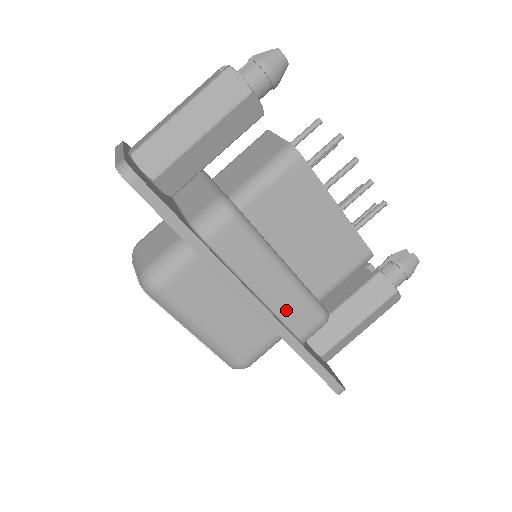
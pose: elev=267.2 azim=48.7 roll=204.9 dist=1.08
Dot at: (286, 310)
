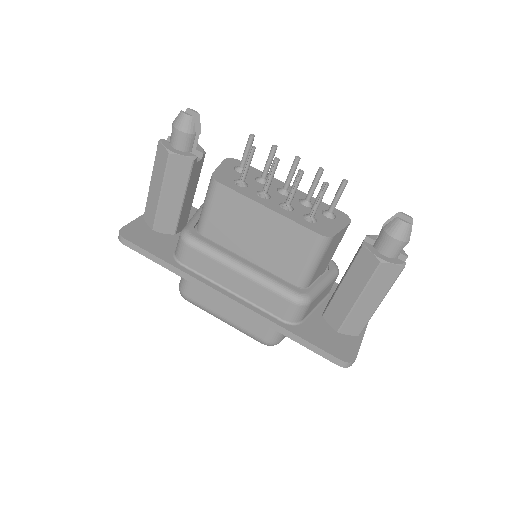
Dot at: (260, 300)
